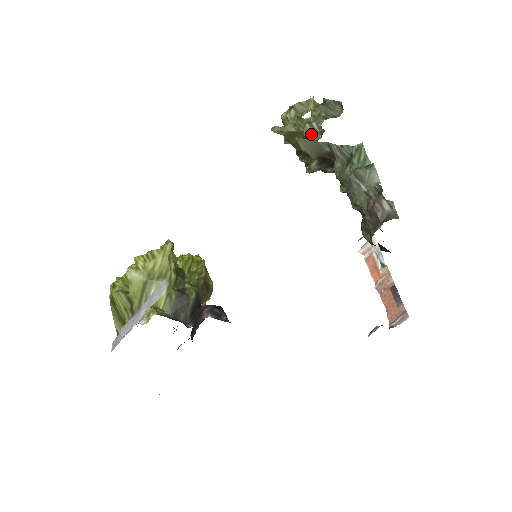
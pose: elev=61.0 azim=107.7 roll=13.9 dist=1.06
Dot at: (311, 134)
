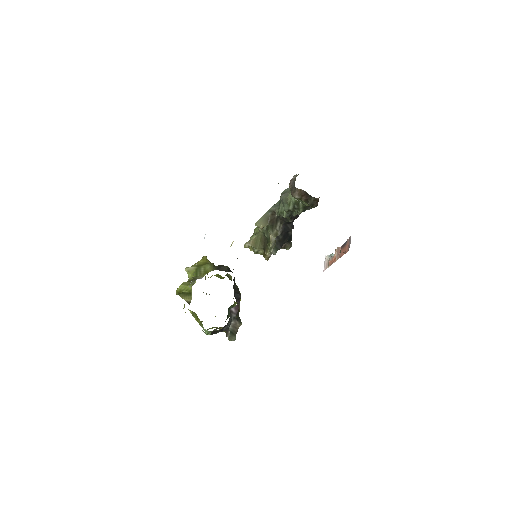
Dot at: occluded
